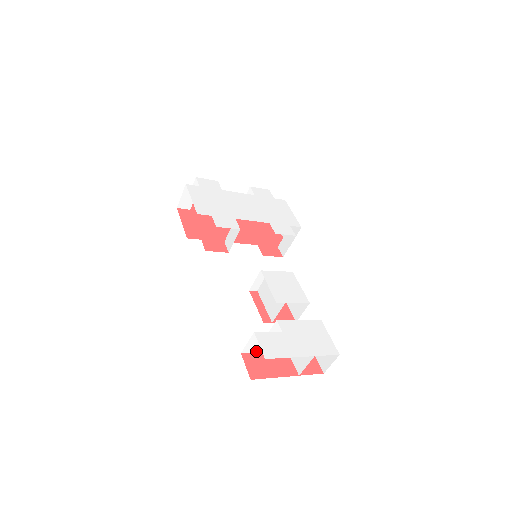
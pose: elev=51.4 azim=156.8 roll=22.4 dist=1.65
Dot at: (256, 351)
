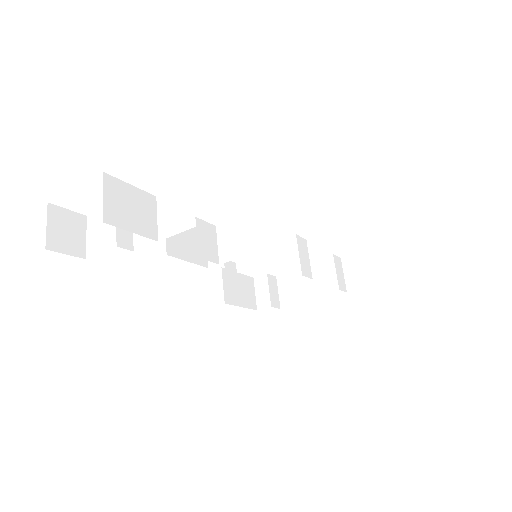
Dot at: (102, 251)
